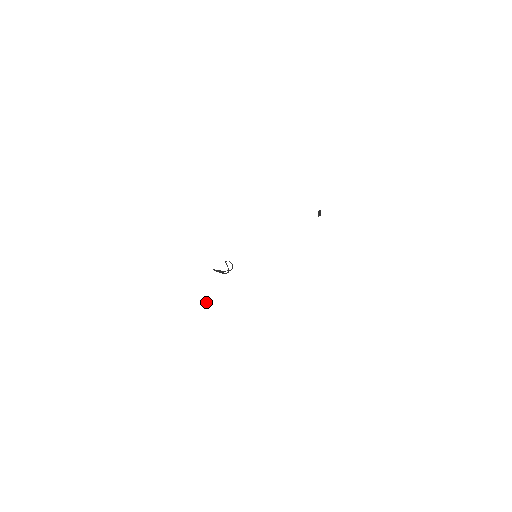
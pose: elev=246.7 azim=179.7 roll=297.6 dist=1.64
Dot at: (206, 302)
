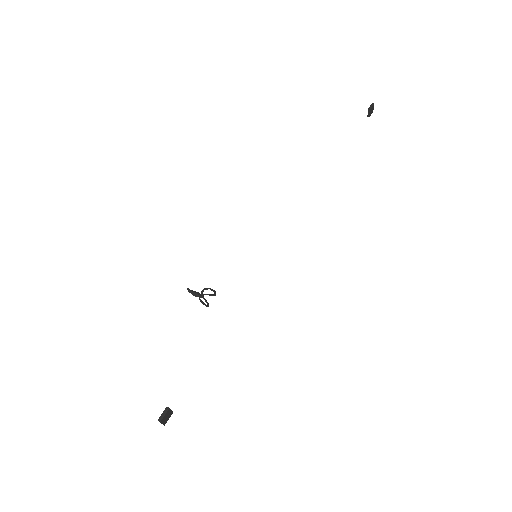
Dot at: (164, 418)
